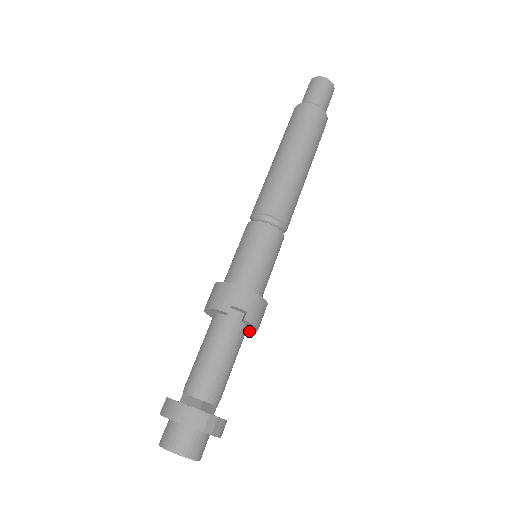
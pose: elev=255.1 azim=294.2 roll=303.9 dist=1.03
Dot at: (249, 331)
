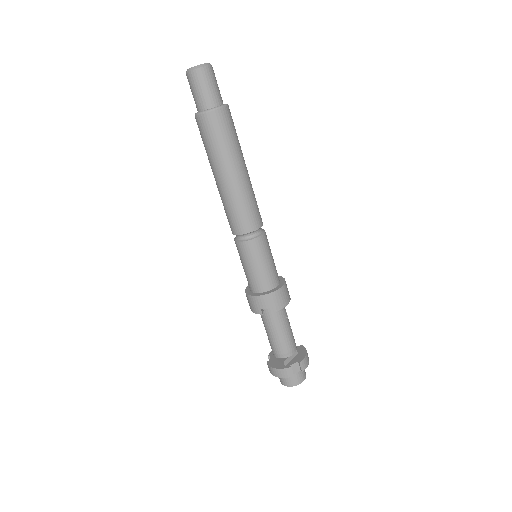
Dot at: occluded
